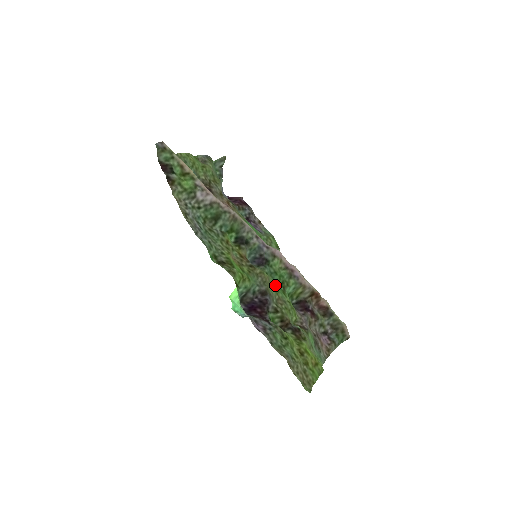
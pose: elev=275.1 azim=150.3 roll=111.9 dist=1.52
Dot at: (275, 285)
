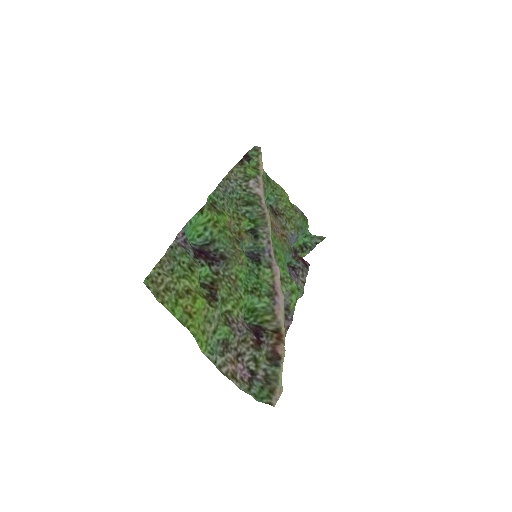
Dot at: (245, 277)
